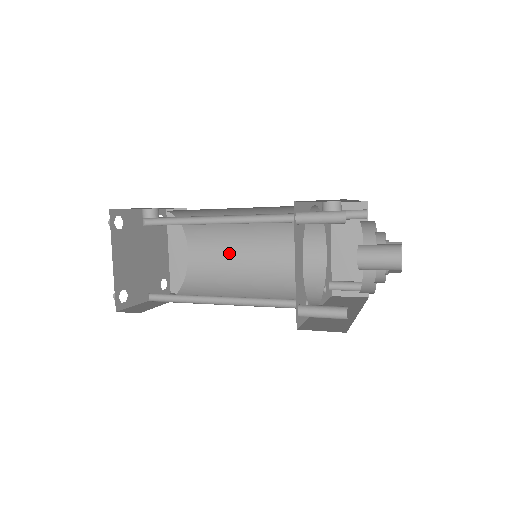
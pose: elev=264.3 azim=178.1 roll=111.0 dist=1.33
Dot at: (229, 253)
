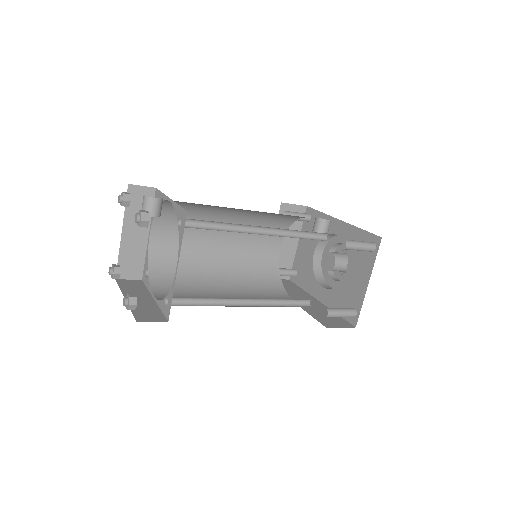
Dot at: (196, 241)
